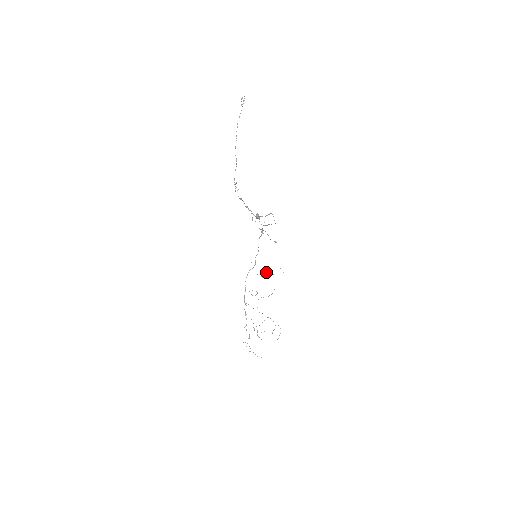
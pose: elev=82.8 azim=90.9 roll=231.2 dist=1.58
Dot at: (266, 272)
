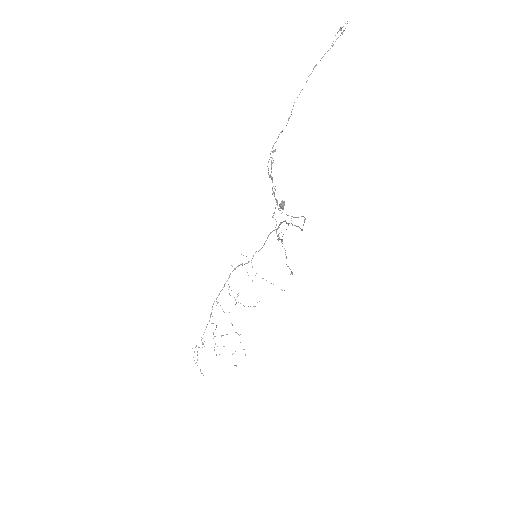
Dot at: occluded
